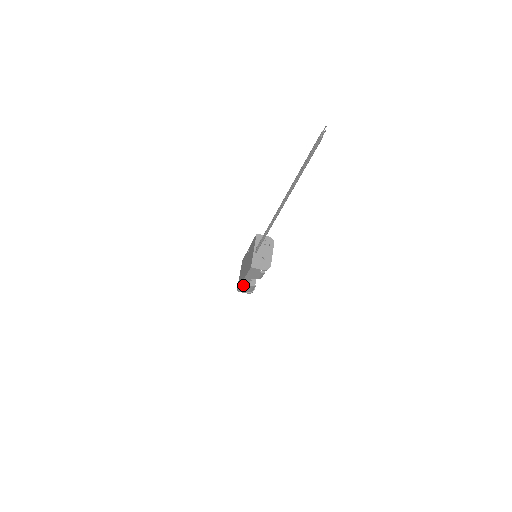
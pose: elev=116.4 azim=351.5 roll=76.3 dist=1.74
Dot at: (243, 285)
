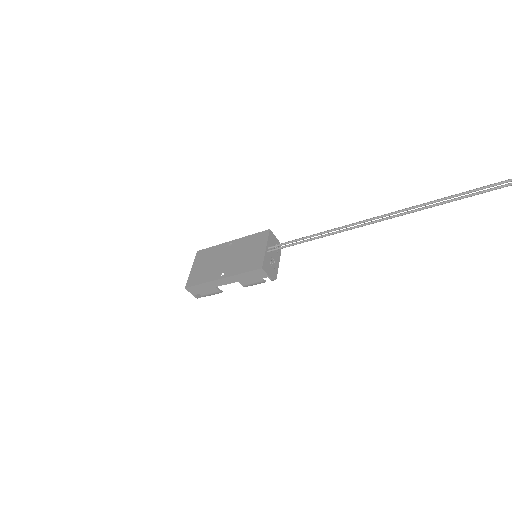
Dot at: (208, 284)
